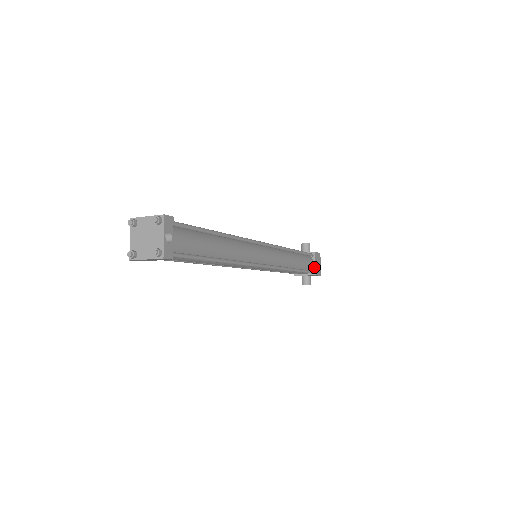
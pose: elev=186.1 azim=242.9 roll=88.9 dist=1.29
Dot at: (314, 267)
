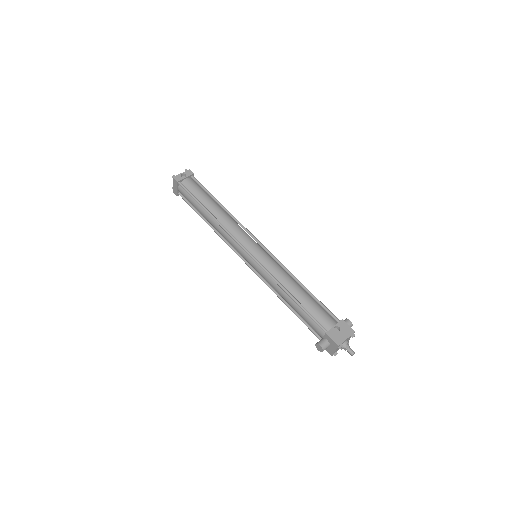
Dot at: (331, 328)
